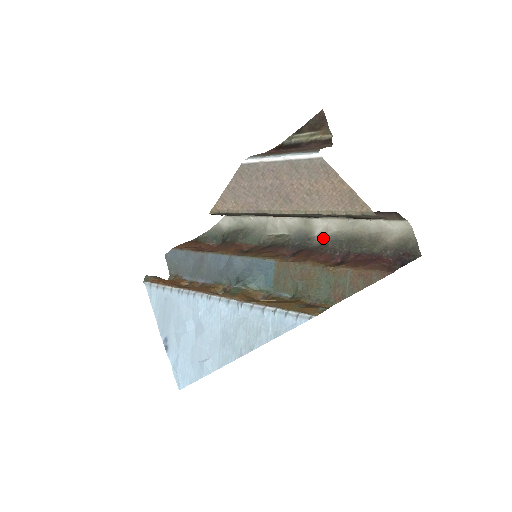
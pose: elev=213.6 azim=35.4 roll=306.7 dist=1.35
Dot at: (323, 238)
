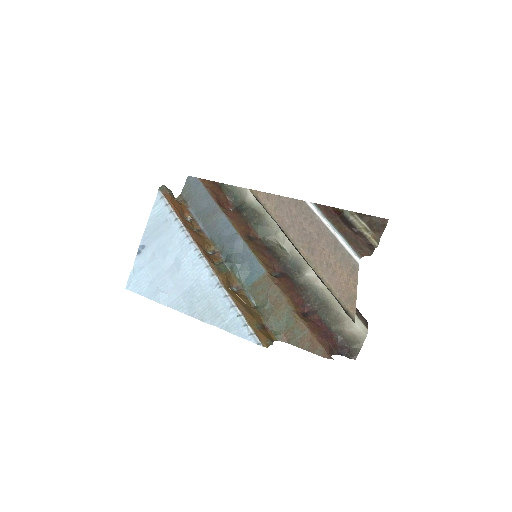
Dot at: (309, 282)
